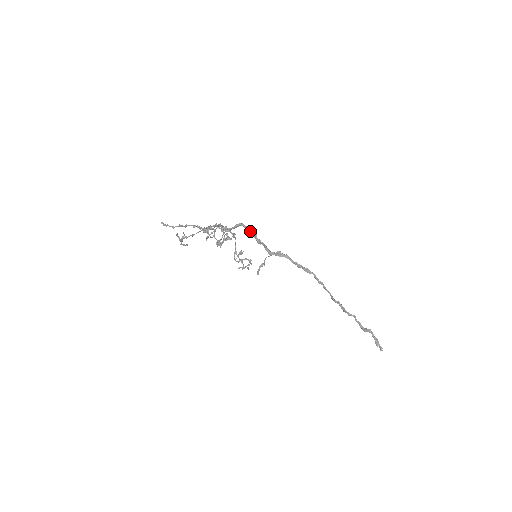
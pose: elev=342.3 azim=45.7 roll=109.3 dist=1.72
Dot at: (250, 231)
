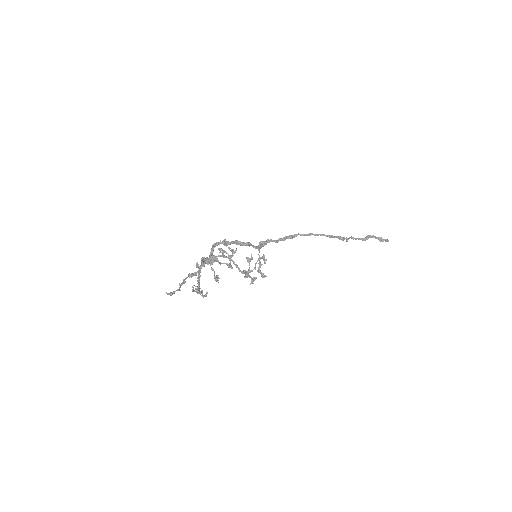
Dot at: (229, 242)
